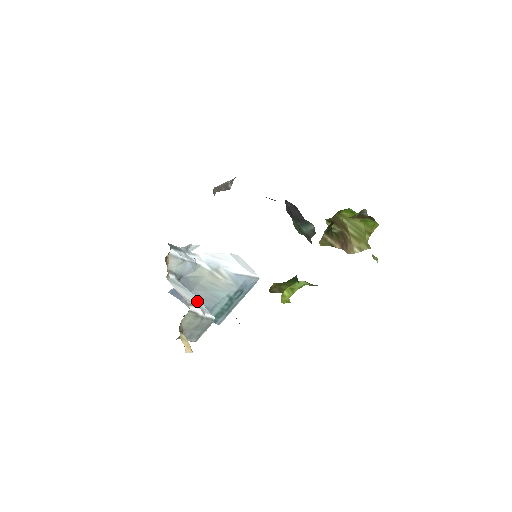
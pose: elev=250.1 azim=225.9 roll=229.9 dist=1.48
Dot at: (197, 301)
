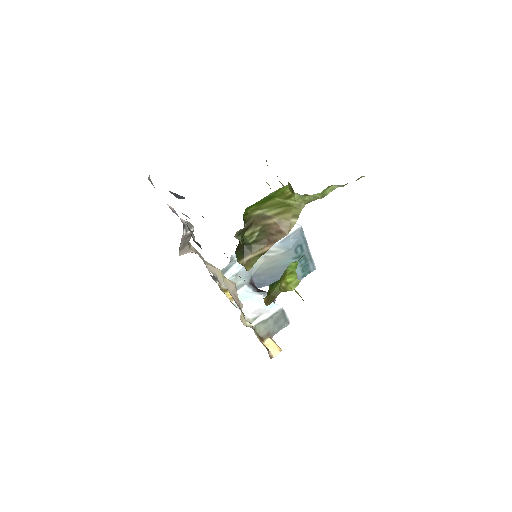
Dot at: occluded
